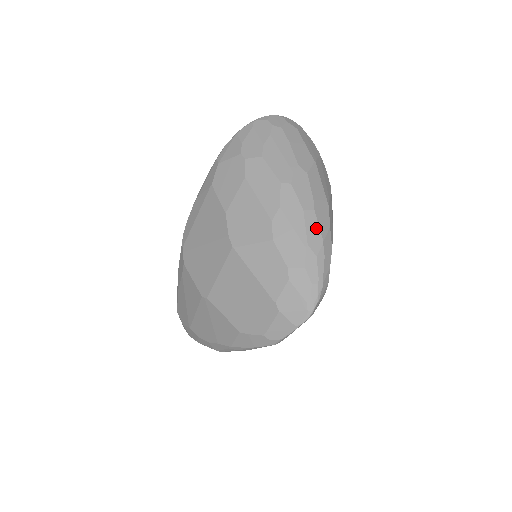
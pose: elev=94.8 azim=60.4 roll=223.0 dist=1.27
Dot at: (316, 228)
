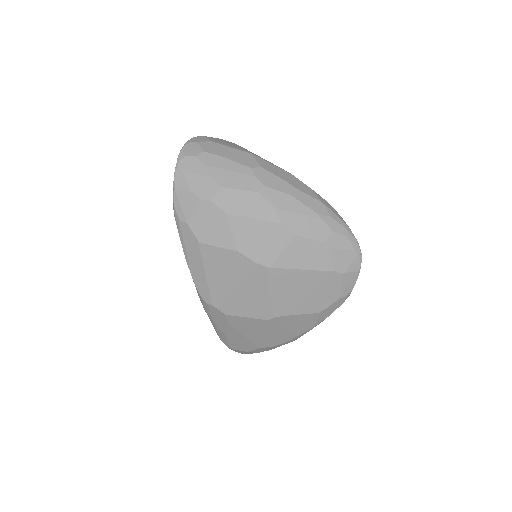
Dot at: (310, 199)
